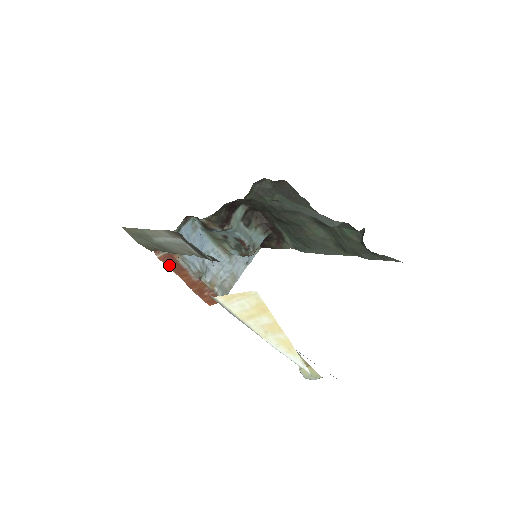
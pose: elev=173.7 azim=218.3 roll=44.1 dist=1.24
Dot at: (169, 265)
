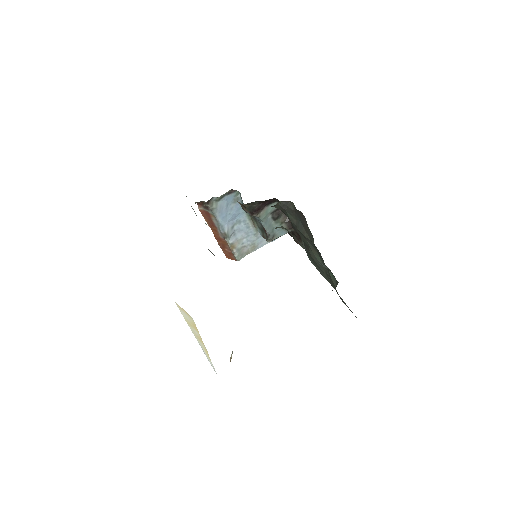
Dot at: (206, 218)
